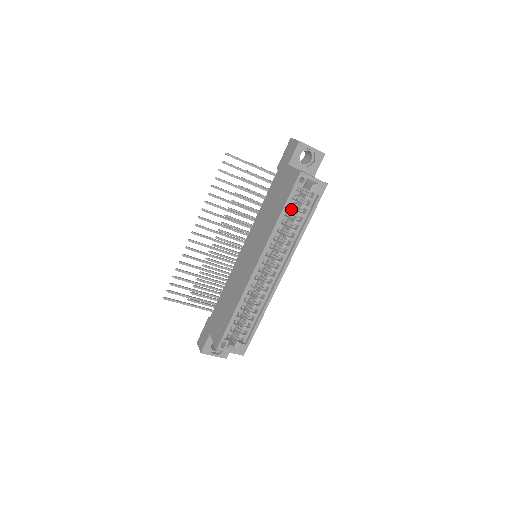
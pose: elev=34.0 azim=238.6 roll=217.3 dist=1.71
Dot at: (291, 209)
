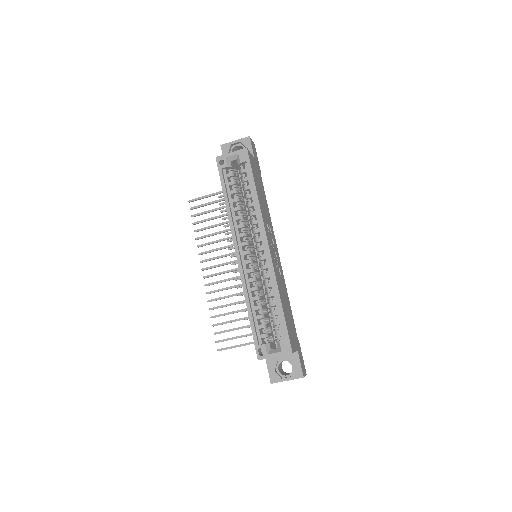
Dot at: (234, 190)
